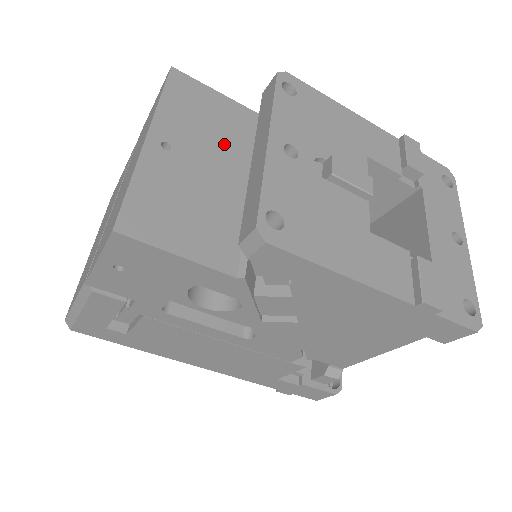
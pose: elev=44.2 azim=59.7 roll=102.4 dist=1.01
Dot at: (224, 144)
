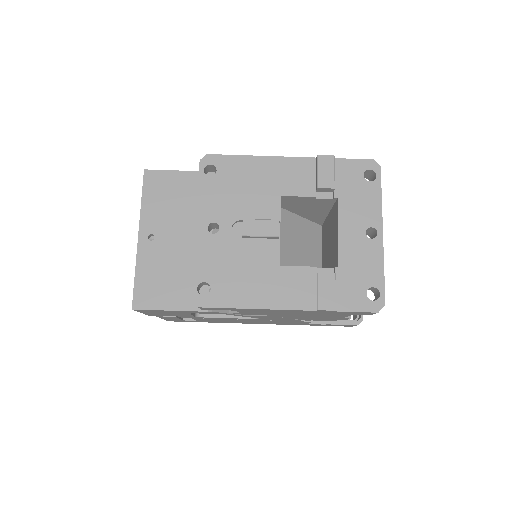
Dot at: (189, 215)
